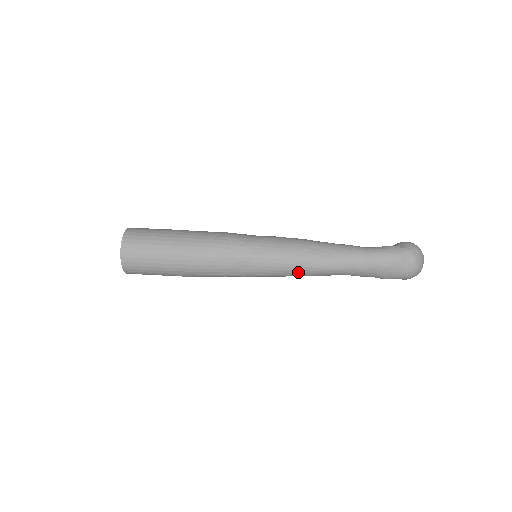
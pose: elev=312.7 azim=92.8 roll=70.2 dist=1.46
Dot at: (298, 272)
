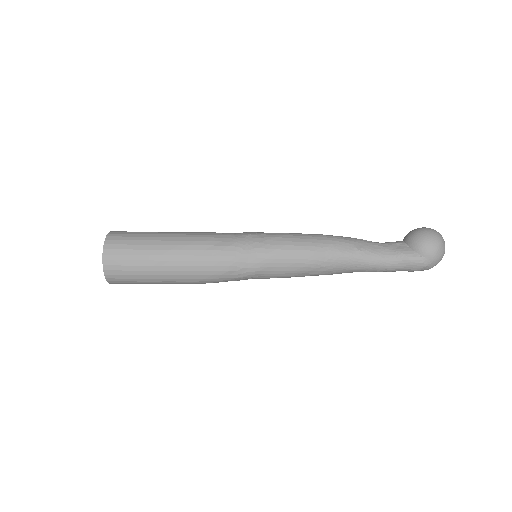
Dot at: occluded
